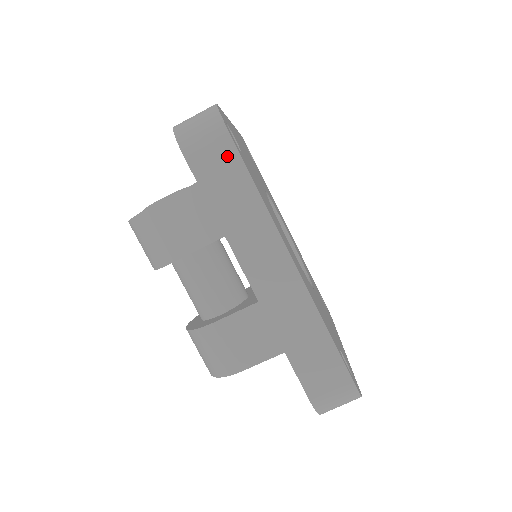
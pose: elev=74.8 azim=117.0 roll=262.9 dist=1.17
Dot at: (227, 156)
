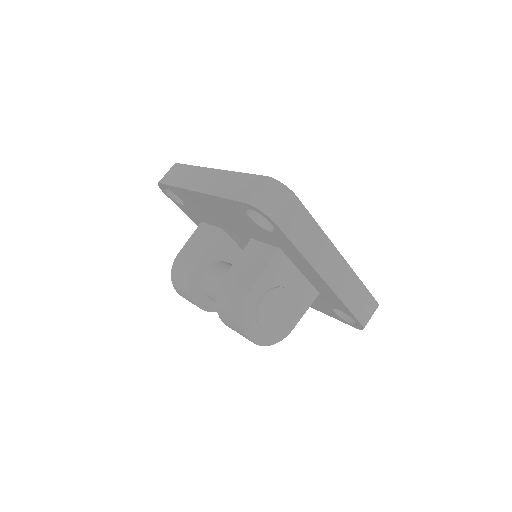
Dot at: (177, 169)
